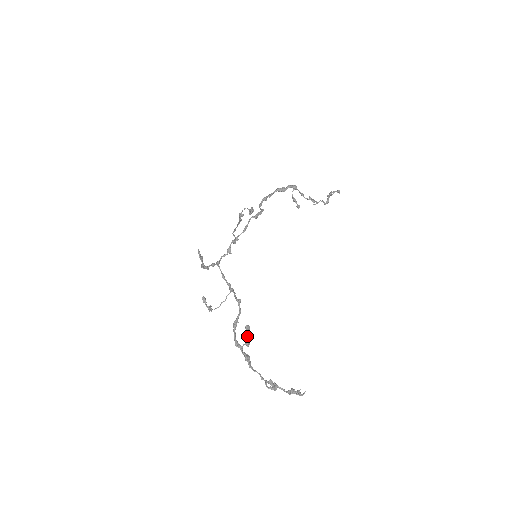
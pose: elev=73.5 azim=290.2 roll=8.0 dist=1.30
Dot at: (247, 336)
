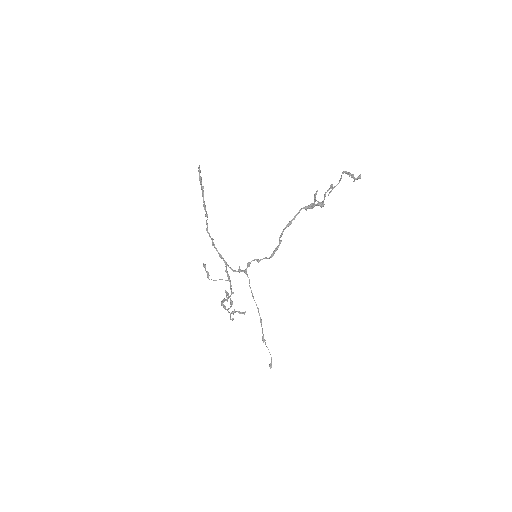
Dot at: occluded
